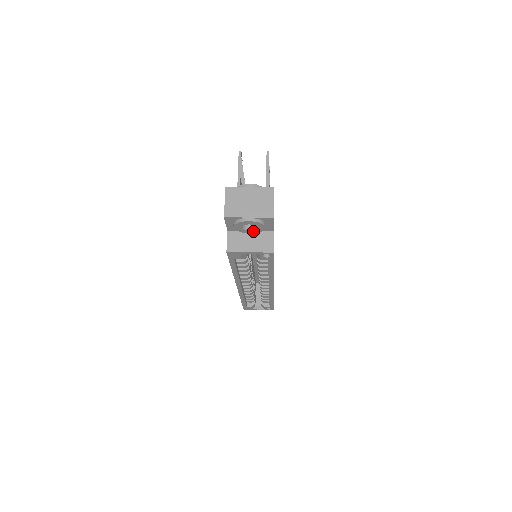
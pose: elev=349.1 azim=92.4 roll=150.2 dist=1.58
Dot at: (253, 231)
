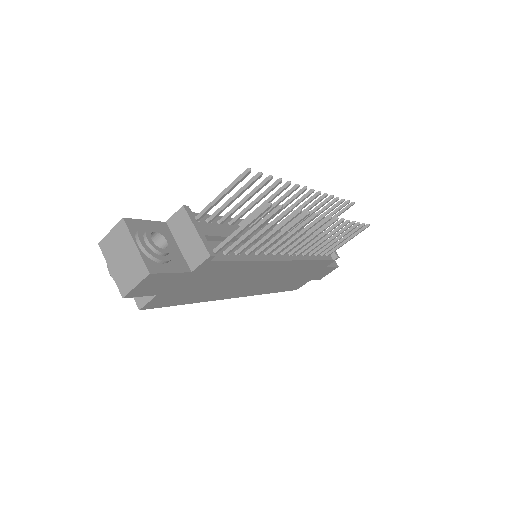
Dot at: occluded
